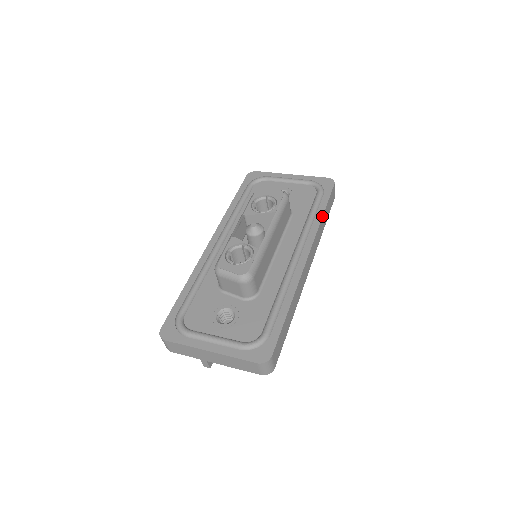
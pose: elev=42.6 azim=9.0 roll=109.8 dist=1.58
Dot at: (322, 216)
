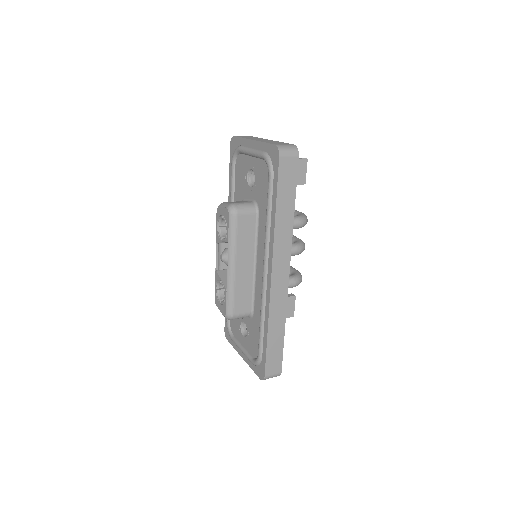
Dot at: (274, 217)
